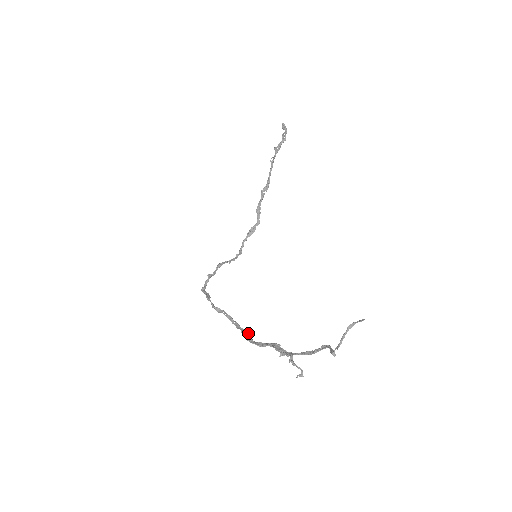
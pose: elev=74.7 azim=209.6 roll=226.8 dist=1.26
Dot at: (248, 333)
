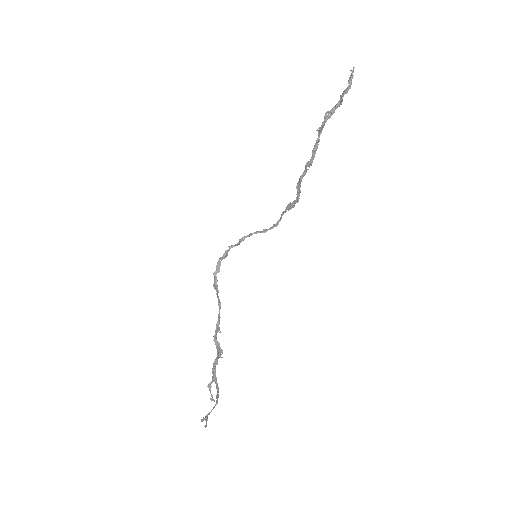
Dot at: (218, 329)
